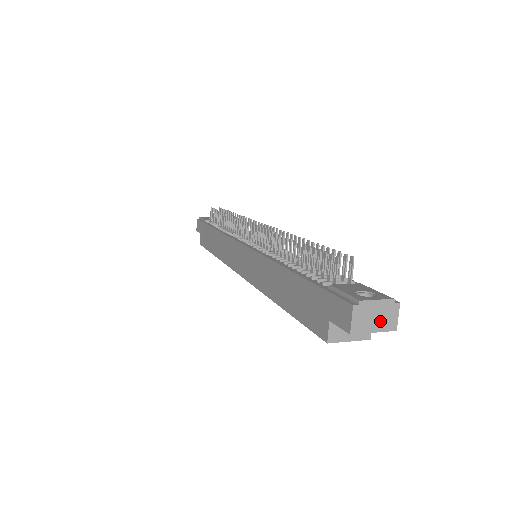
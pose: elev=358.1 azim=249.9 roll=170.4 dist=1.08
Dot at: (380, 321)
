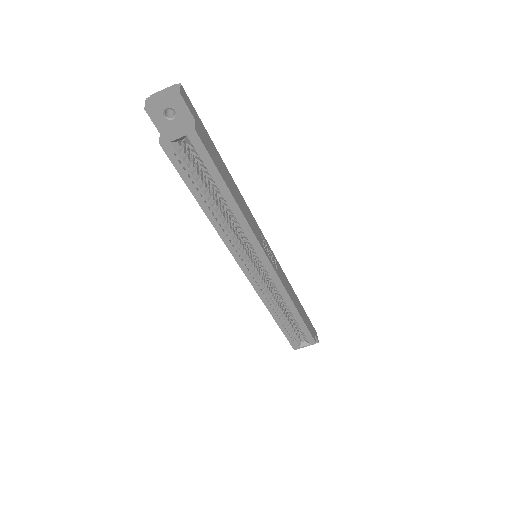
Dot at: (166, 96)
